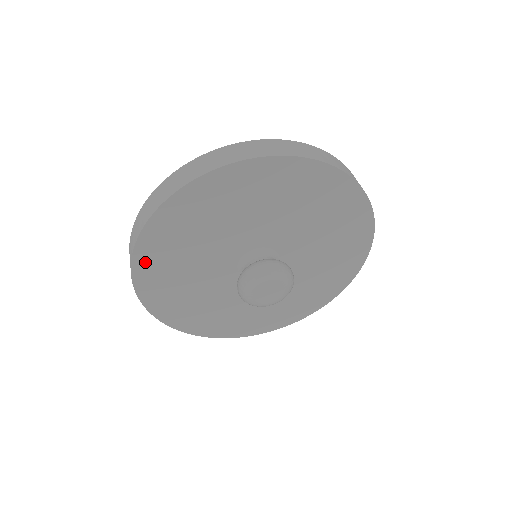
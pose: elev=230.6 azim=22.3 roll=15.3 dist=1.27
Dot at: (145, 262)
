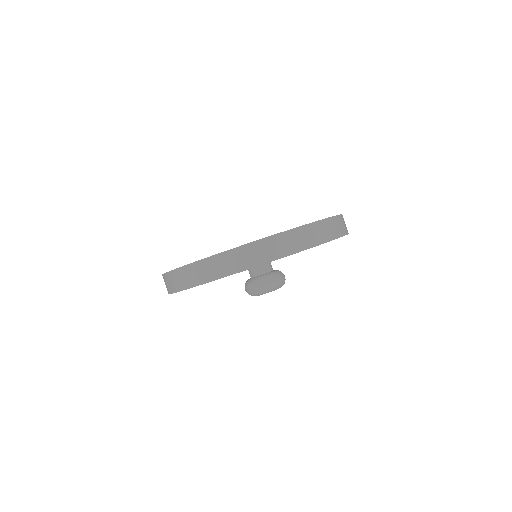
Dot at: occluded
